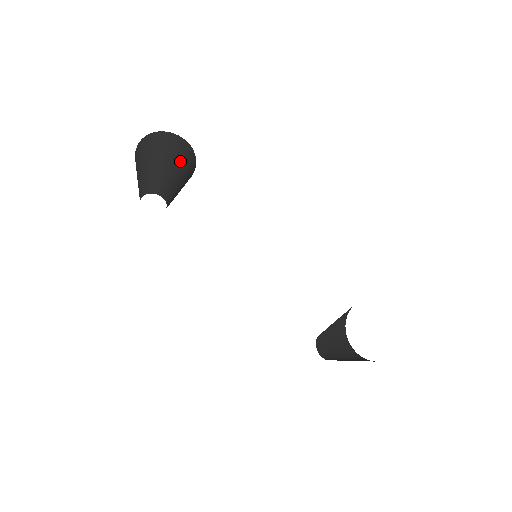
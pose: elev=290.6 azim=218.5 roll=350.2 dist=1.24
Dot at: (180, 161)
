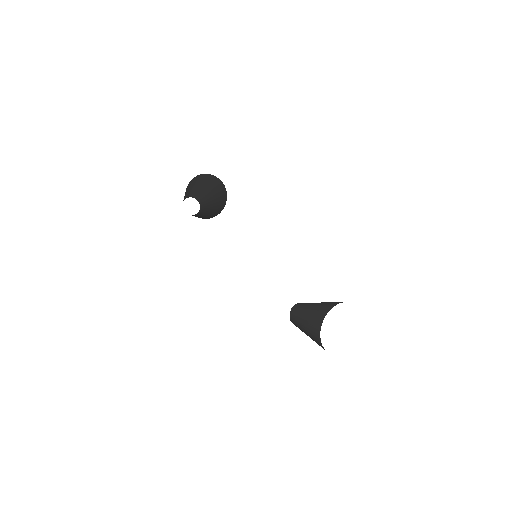
Dot at: (216, 190)
